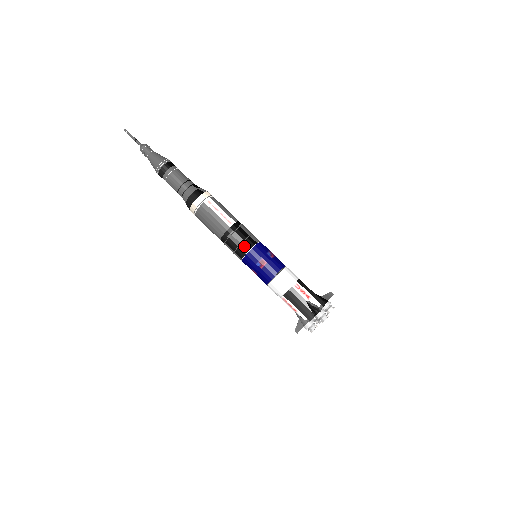
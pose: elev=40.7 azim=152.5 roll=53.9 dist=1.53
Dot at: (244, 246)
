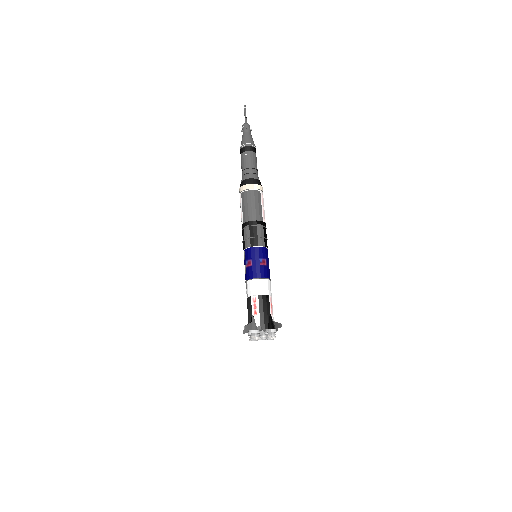
Dot at: (262, 240)
